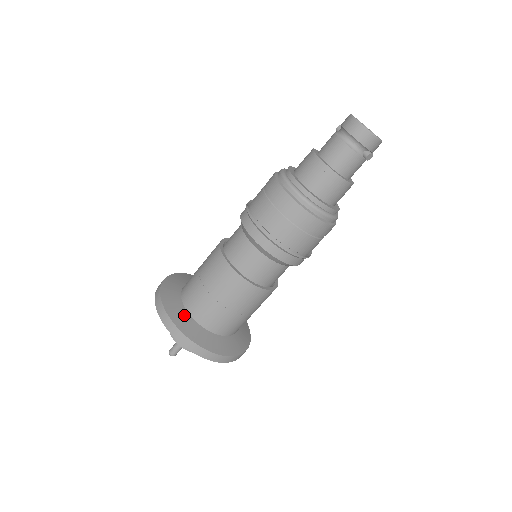
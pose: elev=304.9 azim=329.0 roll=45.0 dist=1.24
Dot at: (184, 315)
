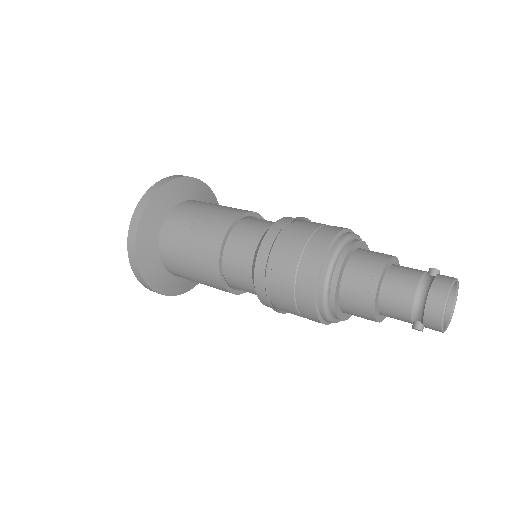
Dot at: (154, 231)
